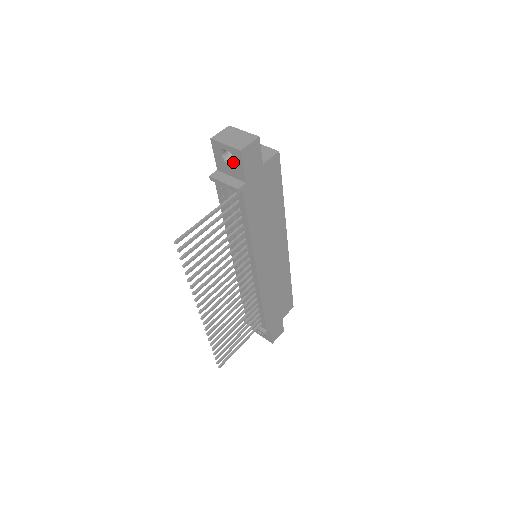
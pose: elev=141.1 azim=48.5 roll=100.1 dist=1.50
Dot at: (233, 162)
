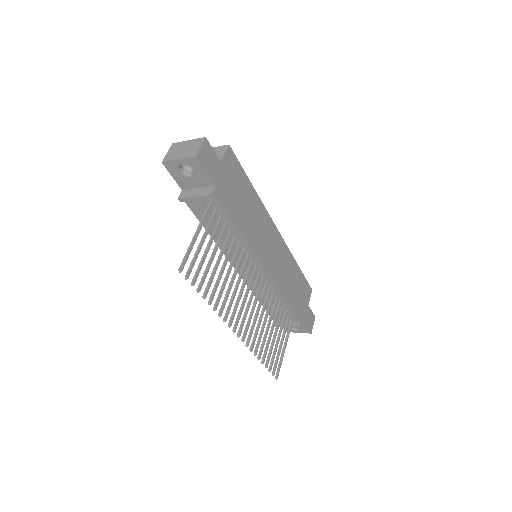
Dot at: (193, 173)
